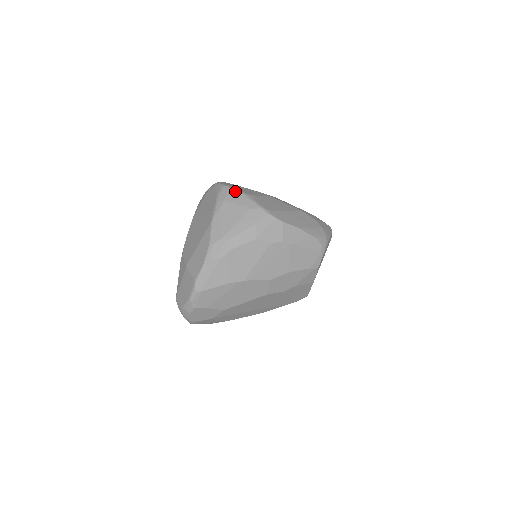
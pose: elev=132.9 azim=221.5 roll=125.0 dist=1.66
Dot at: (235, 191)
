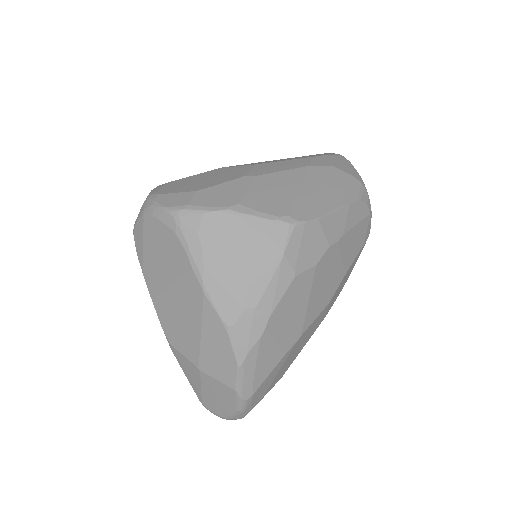
Dot at: (207, 213)
